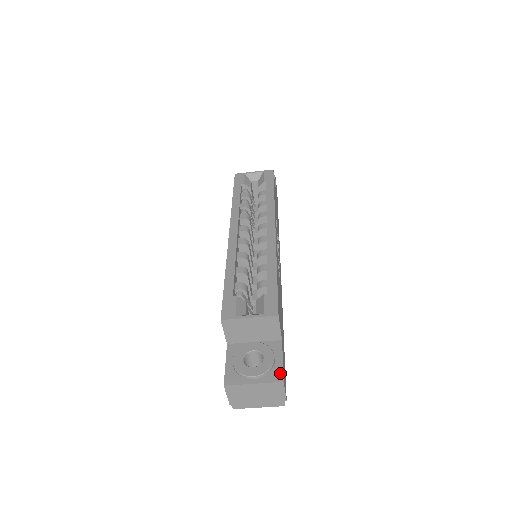
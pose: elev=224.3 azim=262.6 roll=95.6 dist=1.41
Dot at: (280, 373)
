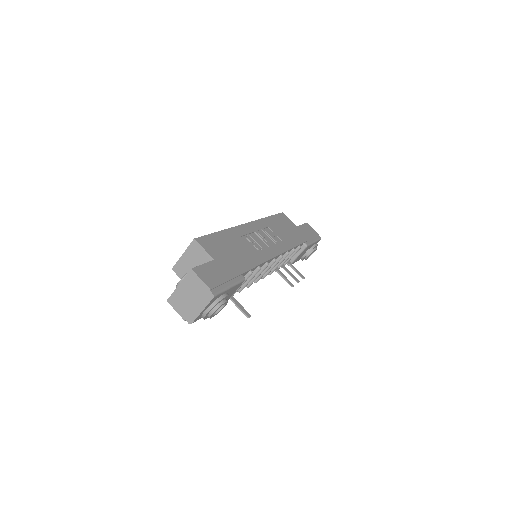
Dot at: (194, 268)
